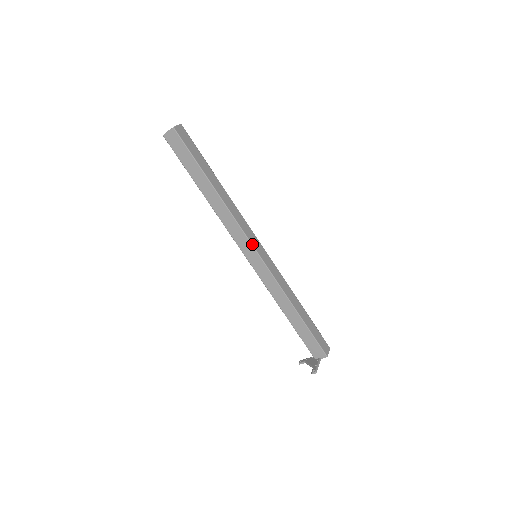
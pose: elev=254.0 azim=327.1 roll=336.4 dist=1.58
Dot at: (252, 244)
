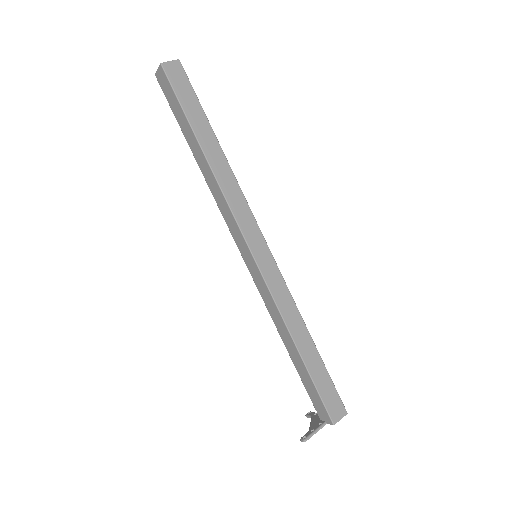
Dot at: (245, 239)
